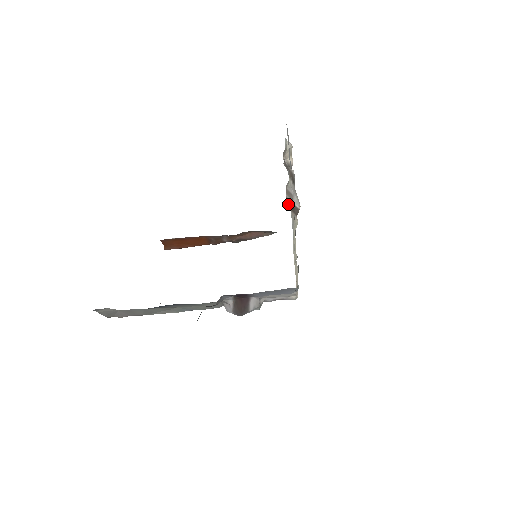
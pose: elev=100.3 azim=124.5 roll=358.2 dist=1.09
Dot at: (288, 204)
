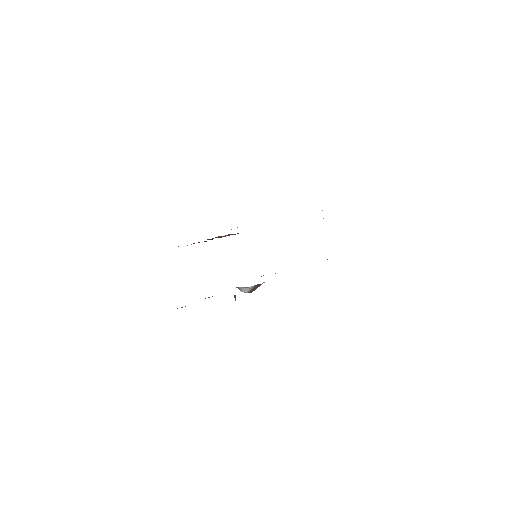
Dot at: occluded
